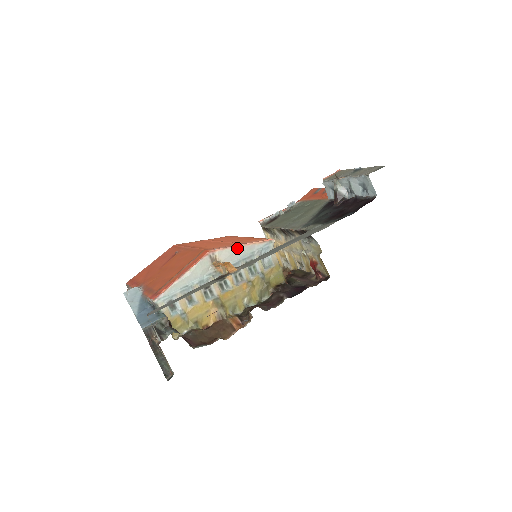
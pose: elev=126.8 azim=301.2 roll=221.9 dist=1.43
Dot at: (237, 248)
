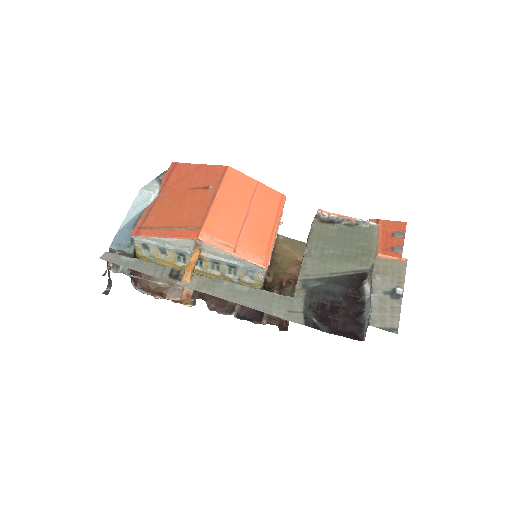
Dot at: (225, 252)
